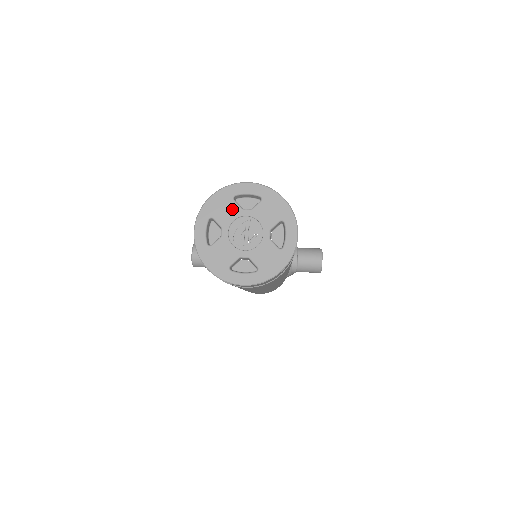
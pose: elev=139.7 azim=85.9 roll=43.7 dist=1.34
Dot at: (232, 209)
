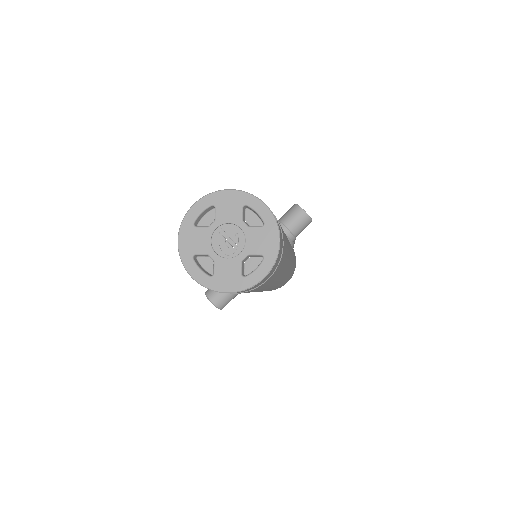
Dot at: (201, 234)
